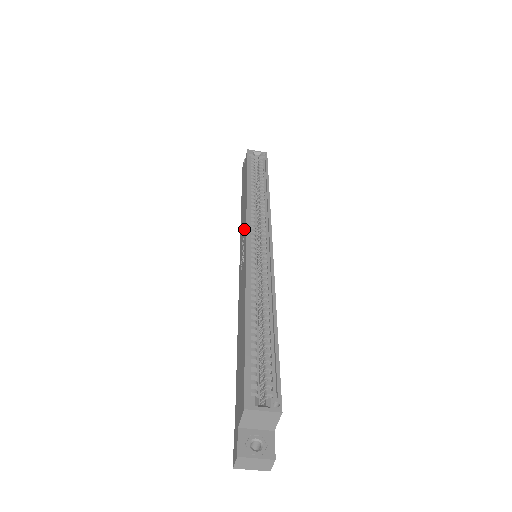
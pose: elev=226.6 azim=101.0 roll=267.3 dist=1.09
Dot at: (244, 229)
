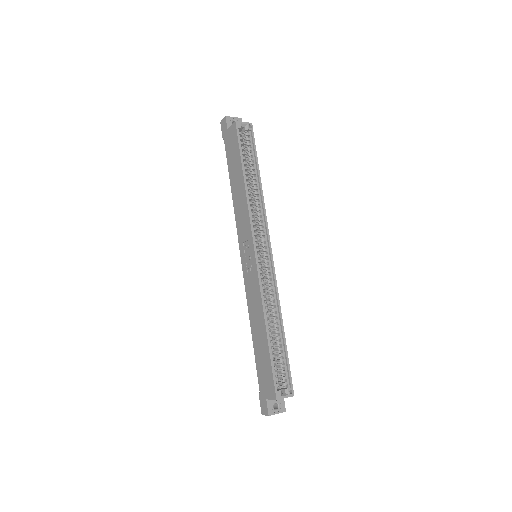
Dot at: (248, 234)
